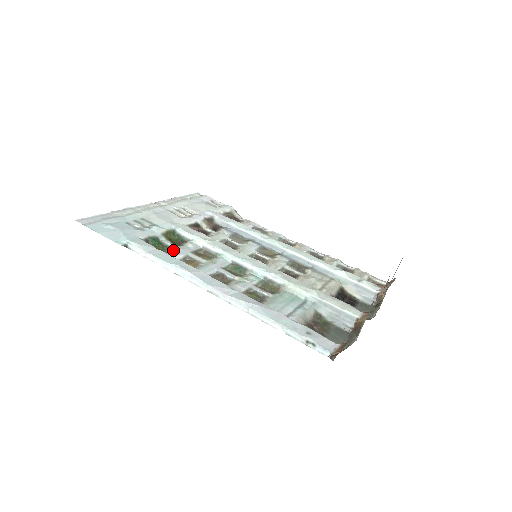
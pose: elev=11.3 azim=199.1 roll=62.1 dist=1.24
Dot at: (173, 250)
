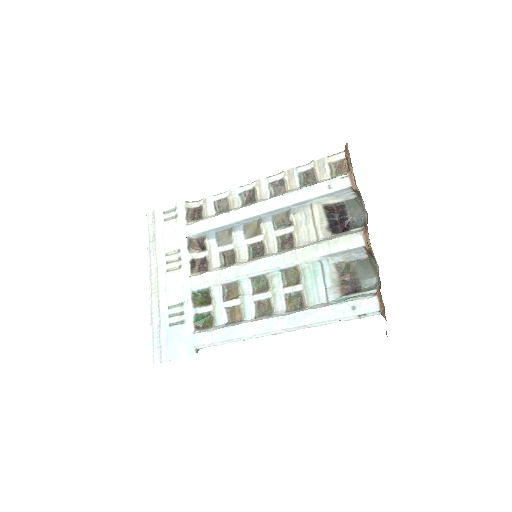
Dot at: (215, 314)
